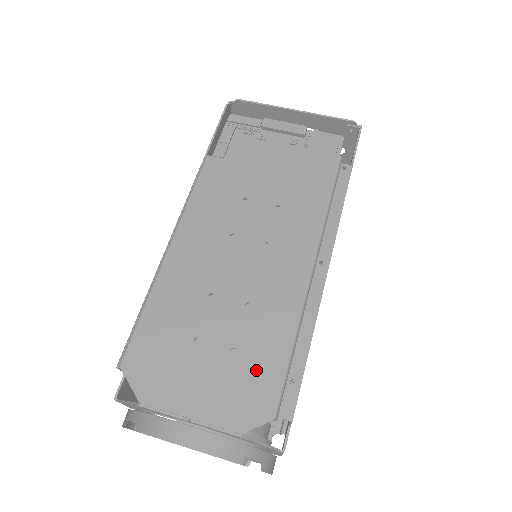
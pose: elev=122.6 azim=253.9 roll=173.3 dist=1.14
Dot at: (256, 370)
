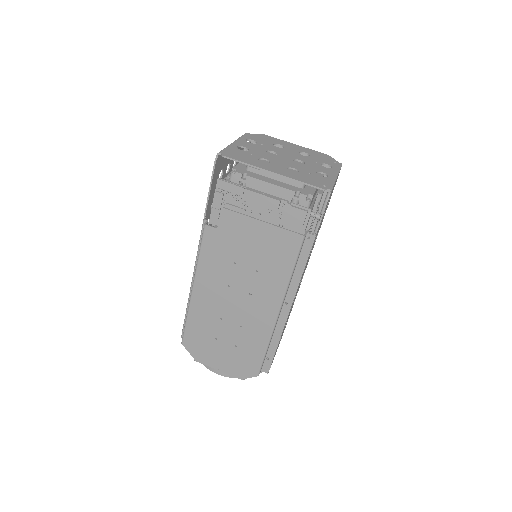
Dot at: (248, 357)
